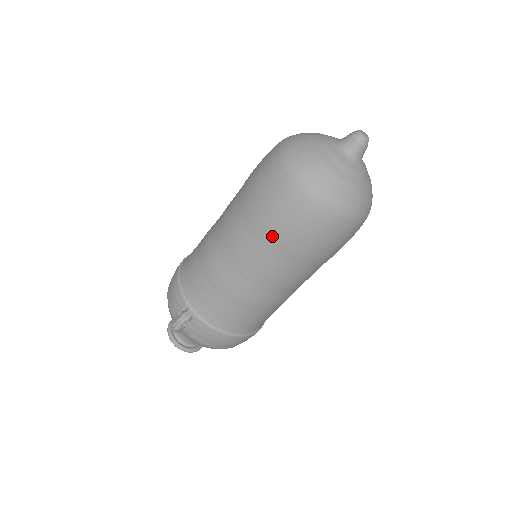
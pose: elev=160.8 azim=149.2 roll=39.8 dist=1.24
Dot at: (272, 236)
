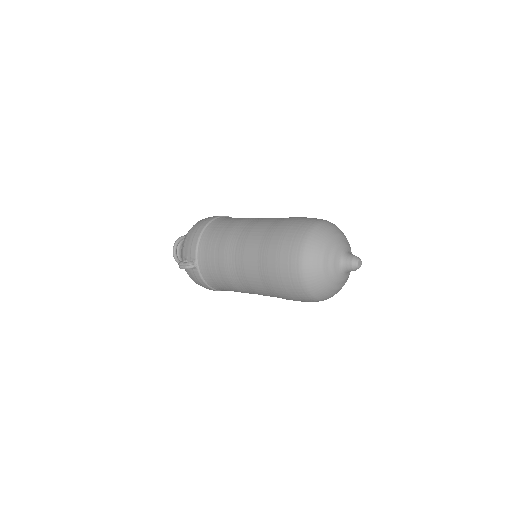
Dot at: (268, 278)
